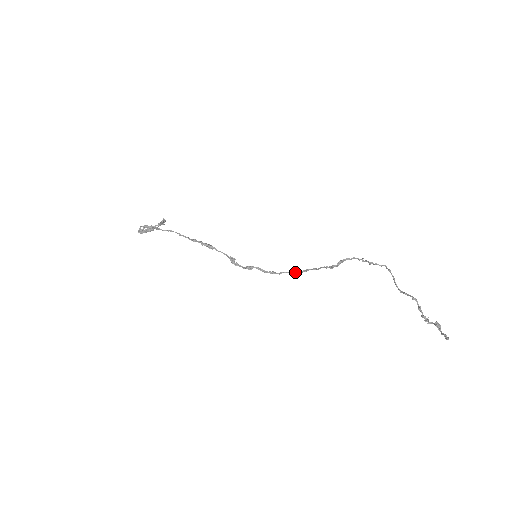
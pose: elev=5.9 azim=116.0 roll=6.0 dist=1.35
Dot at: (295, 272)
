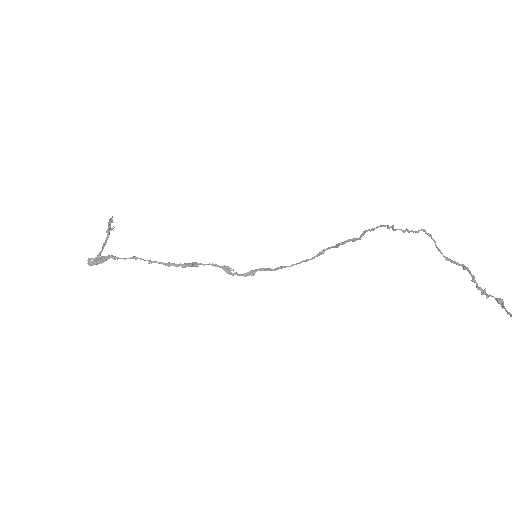
Dot at: (309, 259)
